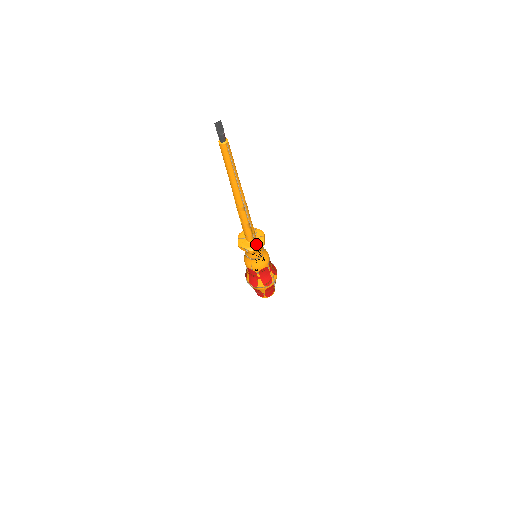
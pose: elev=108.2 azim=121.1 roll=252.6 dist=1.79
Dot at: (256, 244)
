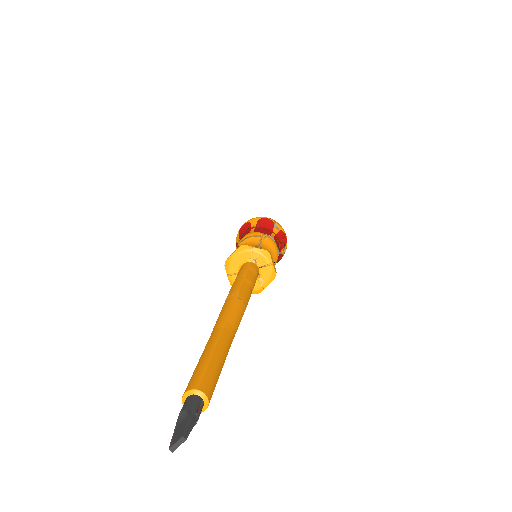
Dot at: (263, 282)
